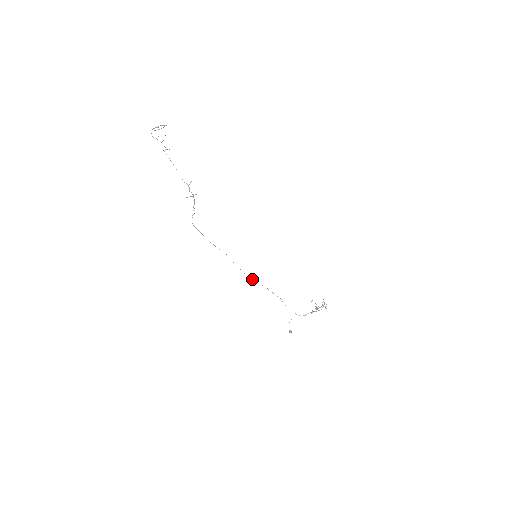
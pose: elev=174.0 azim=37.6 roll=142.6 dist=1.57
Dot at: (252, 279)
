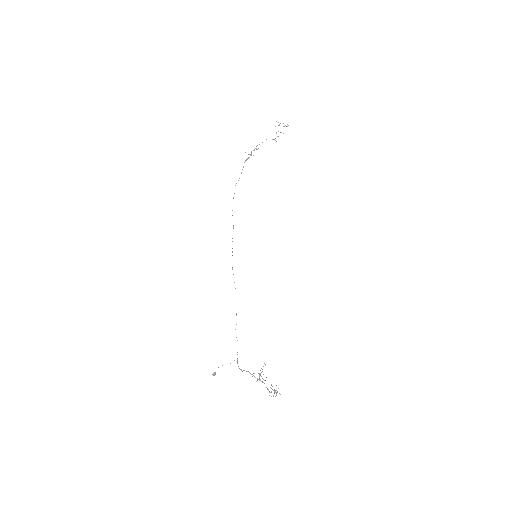
Dot at: occluded
